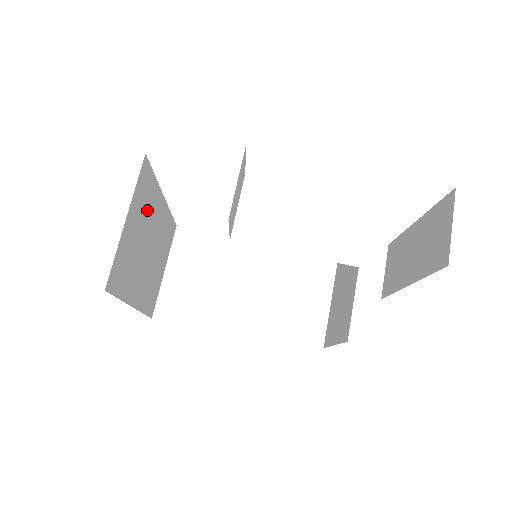
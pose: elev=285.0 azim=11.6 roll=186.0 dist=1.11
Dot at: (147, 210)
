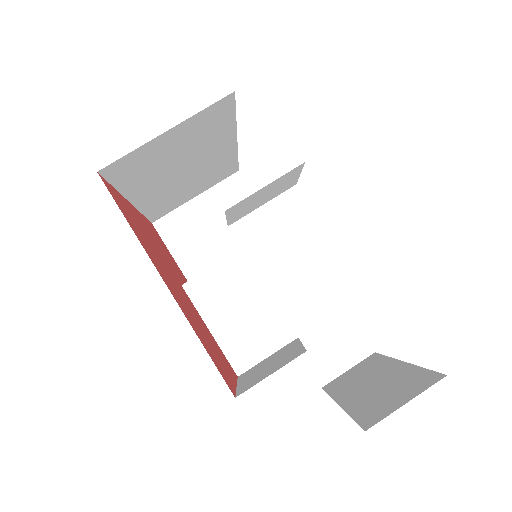
Dot at: (204, 138)
